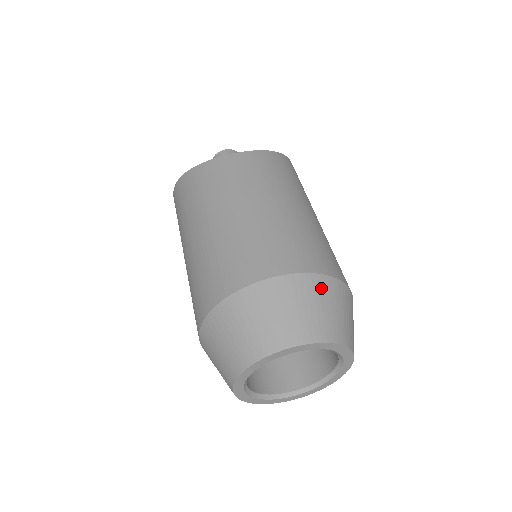
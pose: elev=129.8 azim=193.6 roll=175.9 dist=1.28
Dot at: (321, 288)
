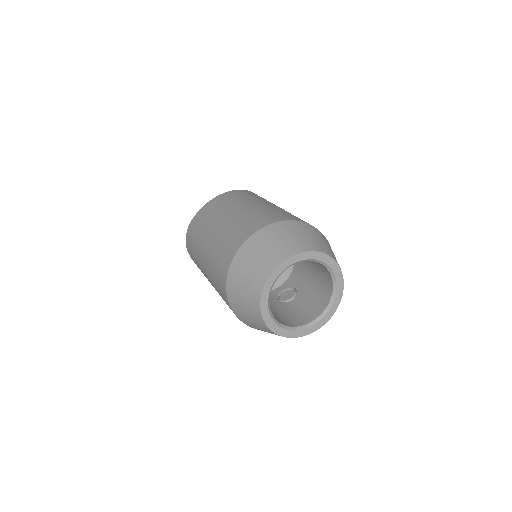
Dot at: (293, 227)
